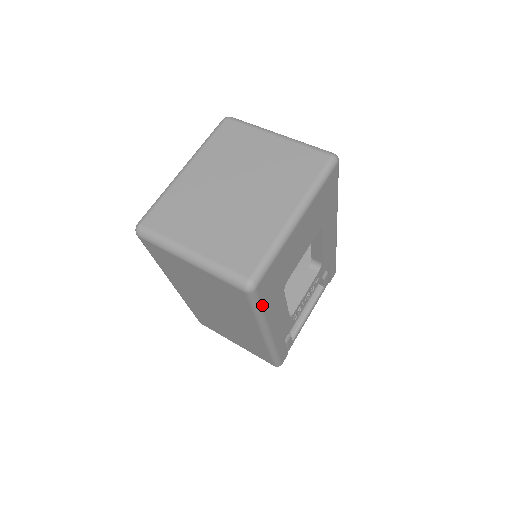
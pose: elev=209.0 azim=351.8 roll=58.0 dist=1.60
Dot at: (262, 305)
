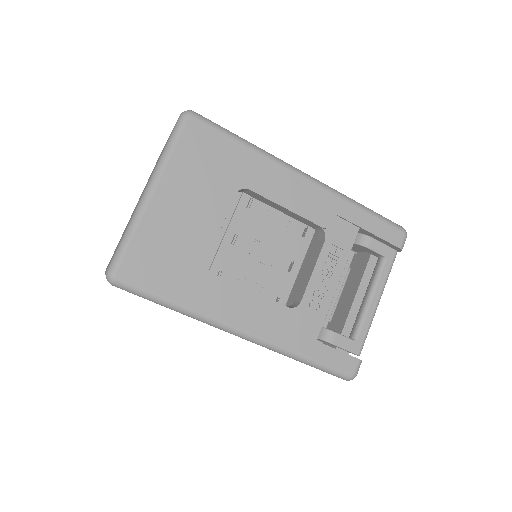
Dot at: (159, 294)
